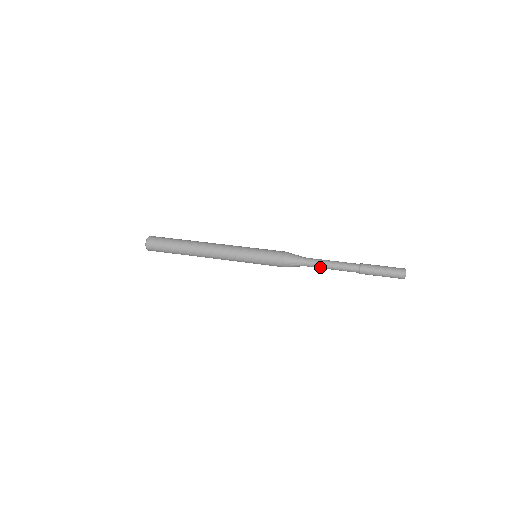
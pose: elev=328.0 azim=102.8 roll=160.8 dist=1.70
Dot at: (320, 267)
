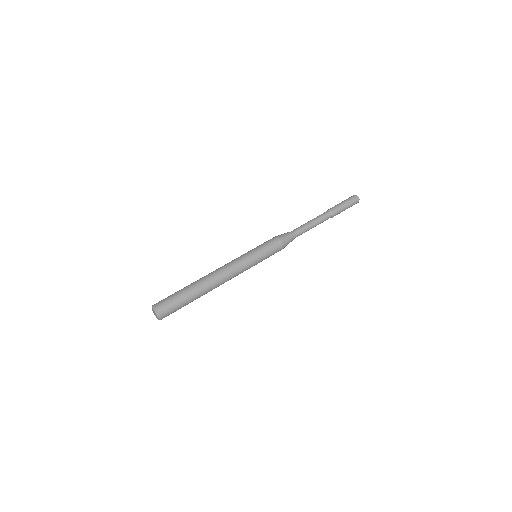
Dot at: occluded
